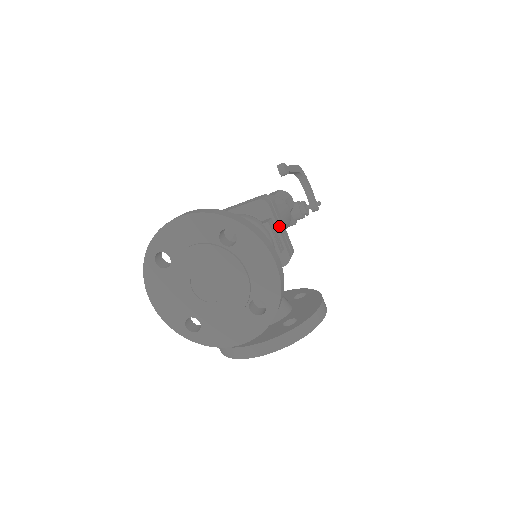
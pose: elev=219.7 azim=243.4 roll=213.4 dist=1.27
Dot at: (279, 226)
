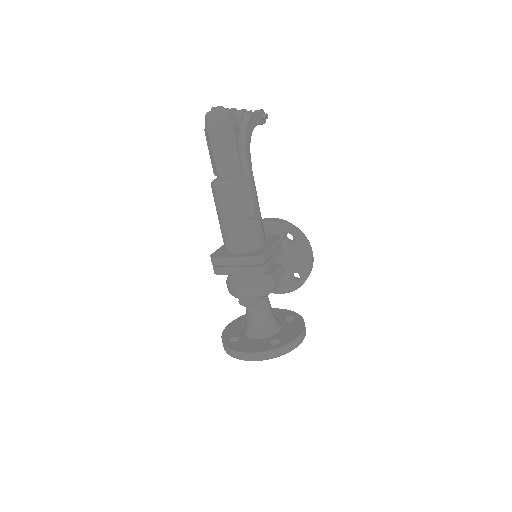
Dot at: (273, 259)
